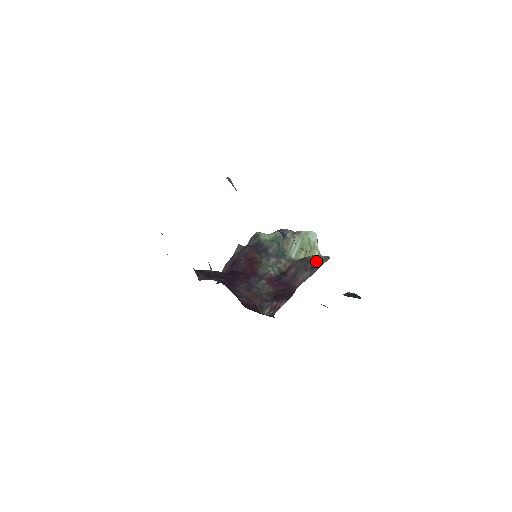
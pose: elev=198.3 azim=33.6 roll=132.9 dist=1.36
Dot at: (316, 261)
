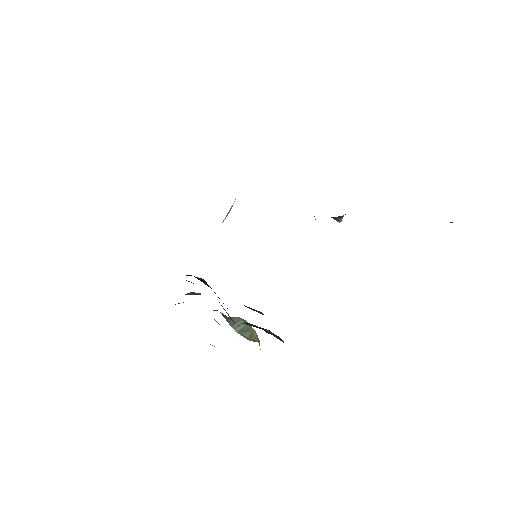
Dot at: (276, 335)
